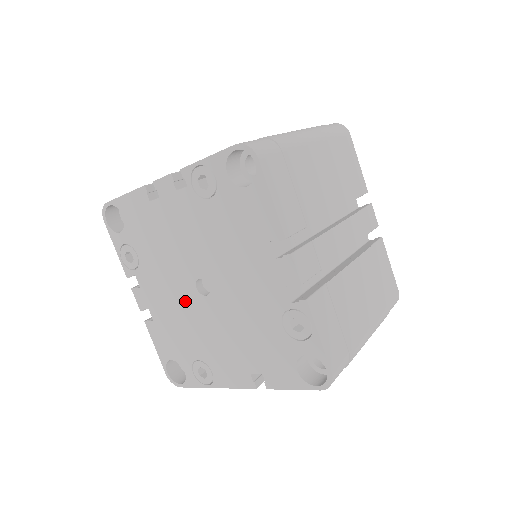
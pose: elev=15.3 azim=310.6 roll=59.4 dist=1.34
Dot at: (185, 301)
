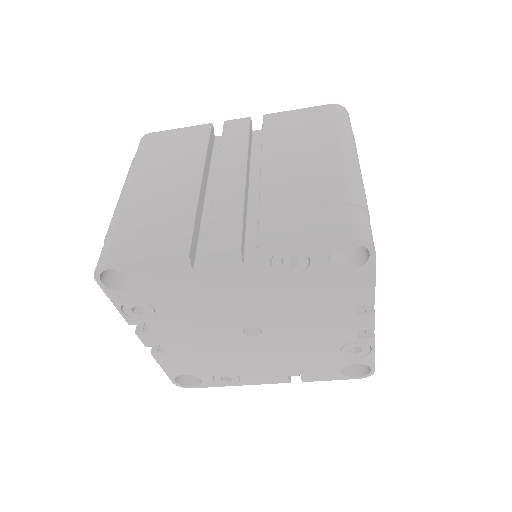
Dot at: (222, 340)
